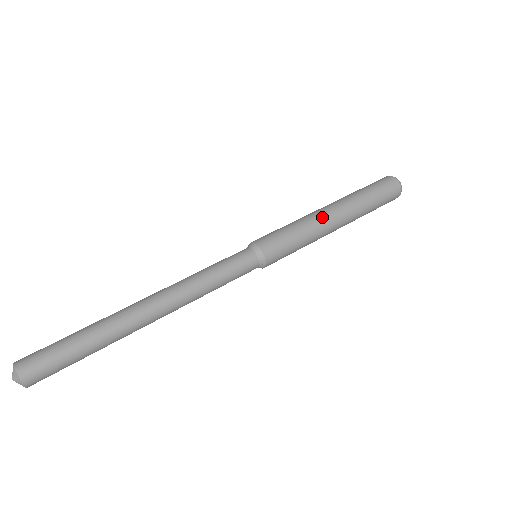
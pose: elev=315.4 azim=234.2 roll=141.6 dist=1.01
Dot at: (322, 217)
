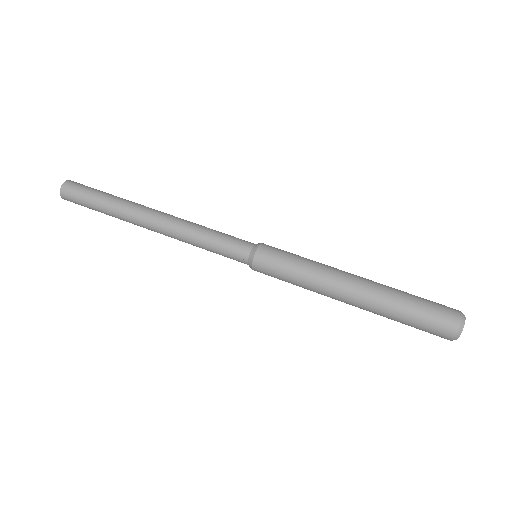
Dot at: (337, 275)
